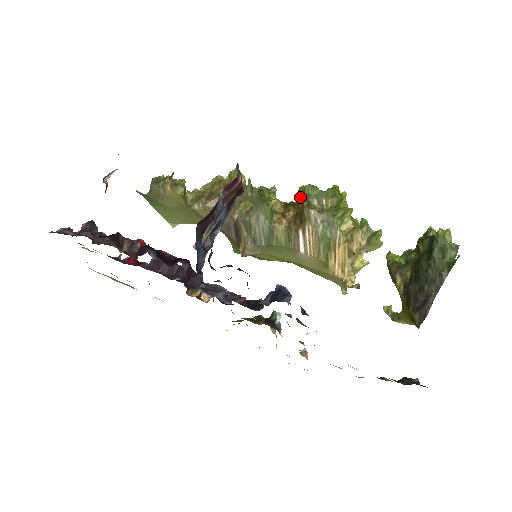
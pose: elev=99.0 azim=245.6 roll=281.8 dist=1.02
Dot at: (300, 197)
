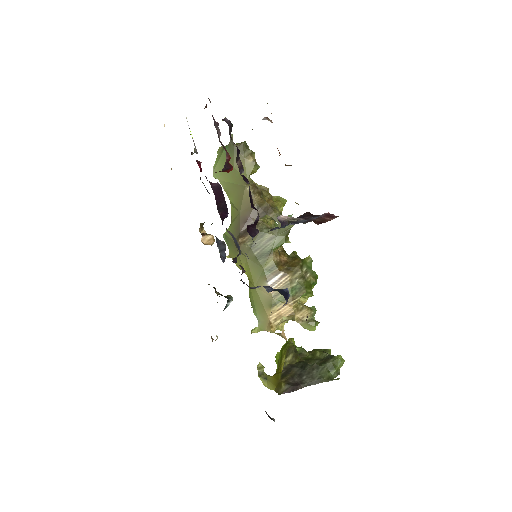
Dot at: (293, 256)
